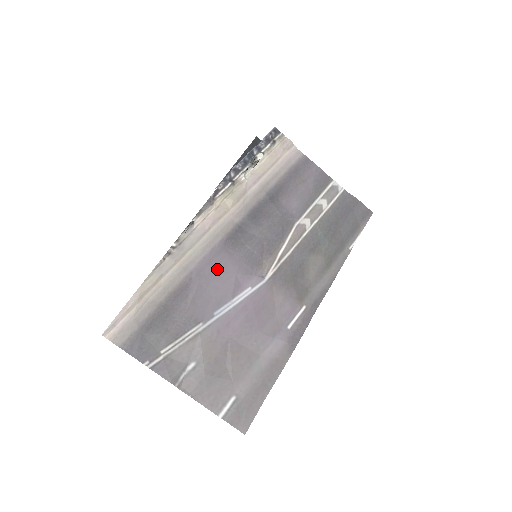
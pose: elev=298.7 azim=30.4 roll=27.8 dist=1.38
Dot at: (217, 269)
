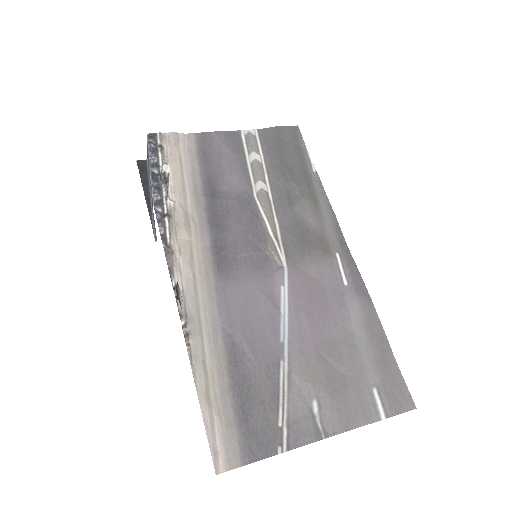
Dot at: (240, 302)
